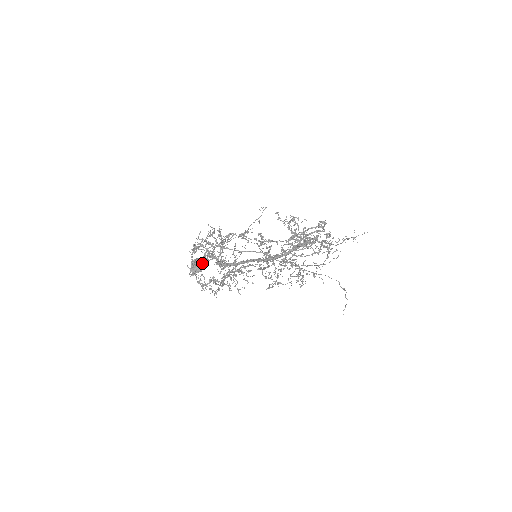
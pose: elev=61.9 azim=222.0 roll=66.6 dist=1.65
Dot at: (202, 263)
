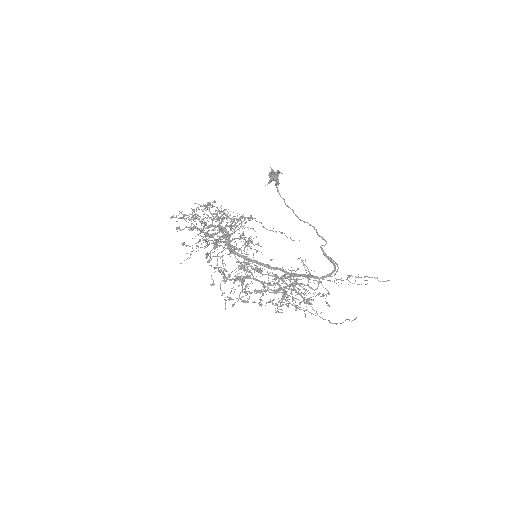
Dot at: occluded
